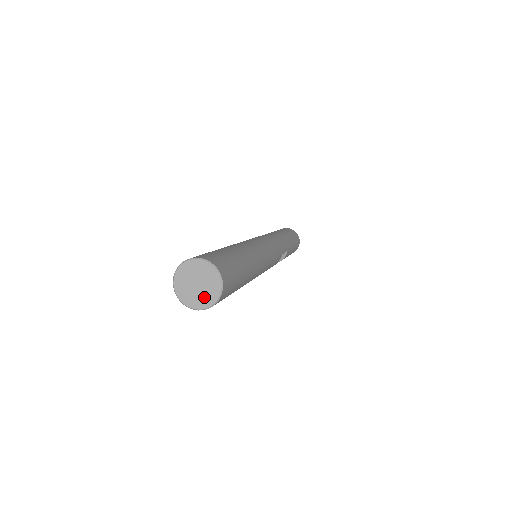
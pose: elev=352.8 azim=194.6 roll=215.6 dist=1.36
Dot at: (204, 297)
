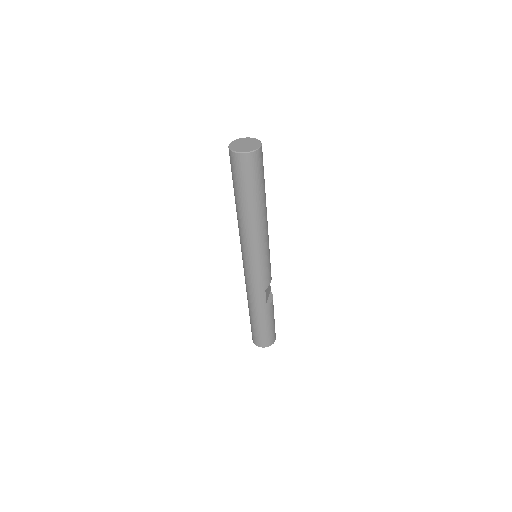
Dot at: (253, 145)
